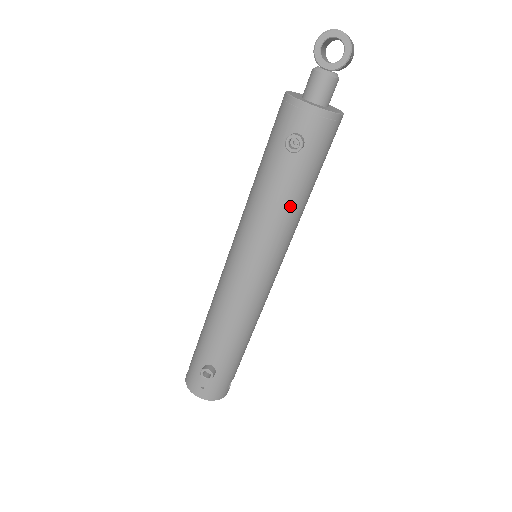
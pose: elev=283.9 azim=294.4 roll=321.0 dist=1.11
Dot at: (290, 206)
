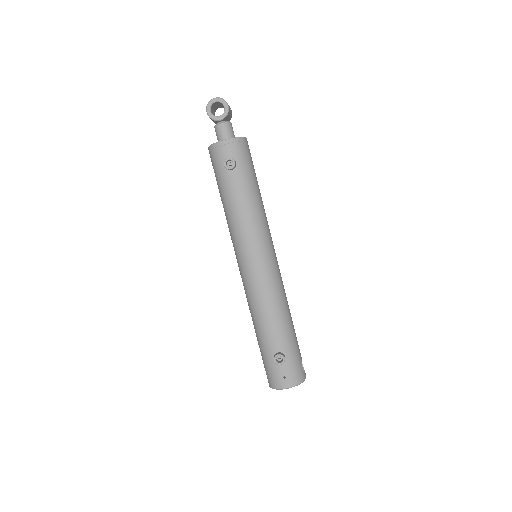
Dot at: (252, 203)
